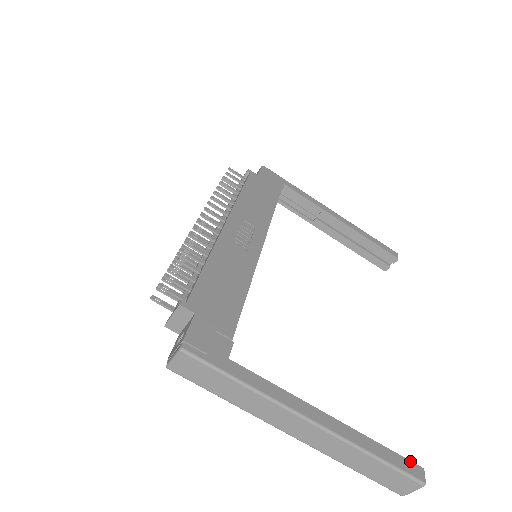
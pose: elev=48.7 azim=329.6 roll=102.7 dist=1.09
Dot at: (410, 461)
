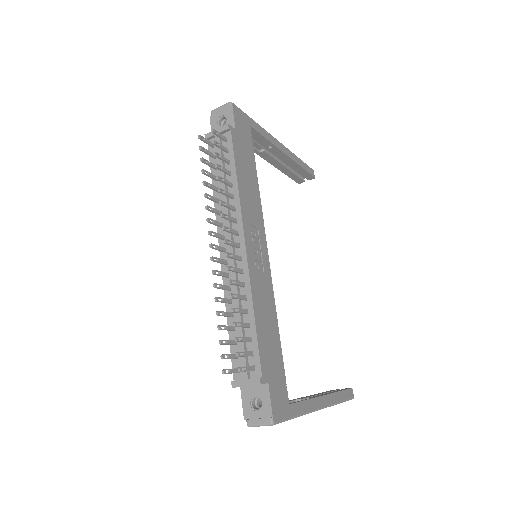
Dot at: (349, 389)
